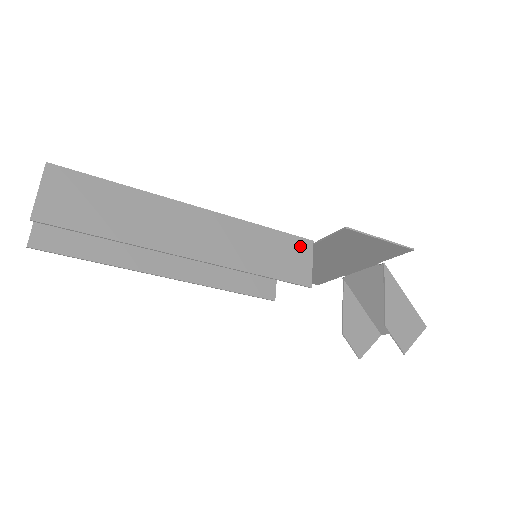
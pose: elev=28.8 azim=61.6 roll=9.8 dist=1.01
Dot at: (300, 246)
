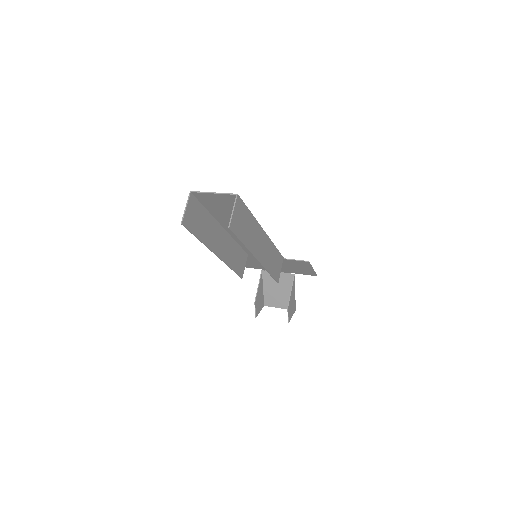
Dot at: (280, 260)
